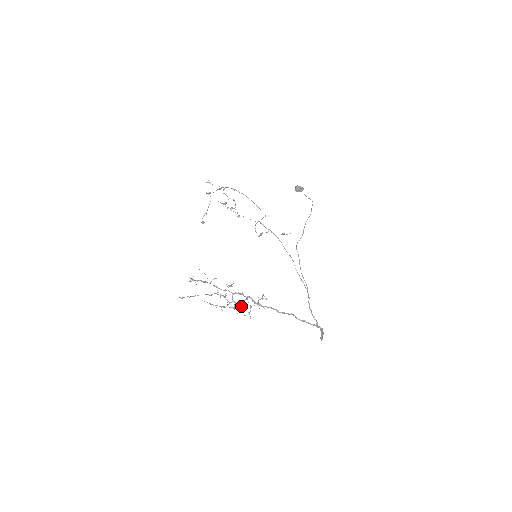
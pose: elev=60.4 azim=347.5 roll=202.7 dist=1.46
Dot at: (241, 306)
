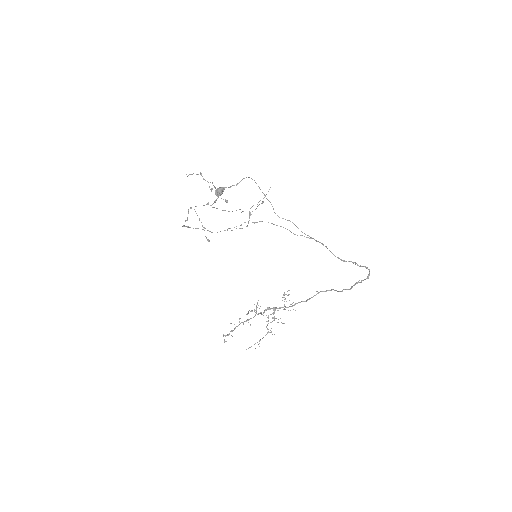
Dot at: occluded
